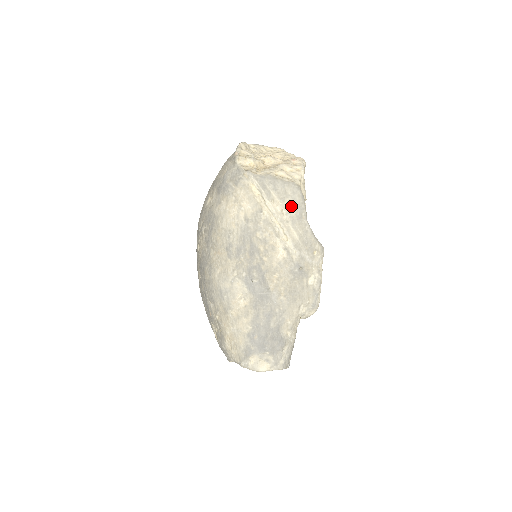
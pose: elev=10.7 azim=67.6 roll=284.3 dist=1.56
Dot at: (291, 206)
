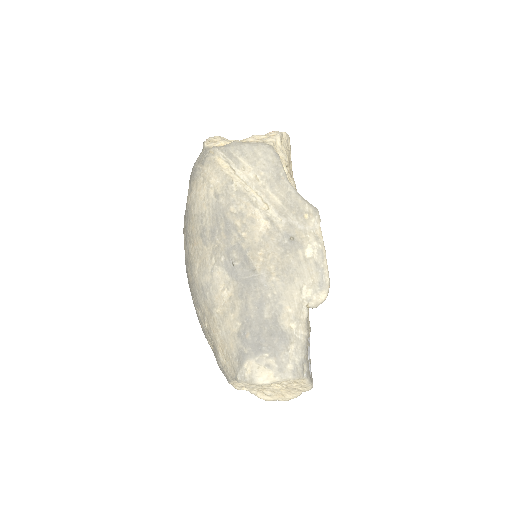
Dot at: (265, 169)
